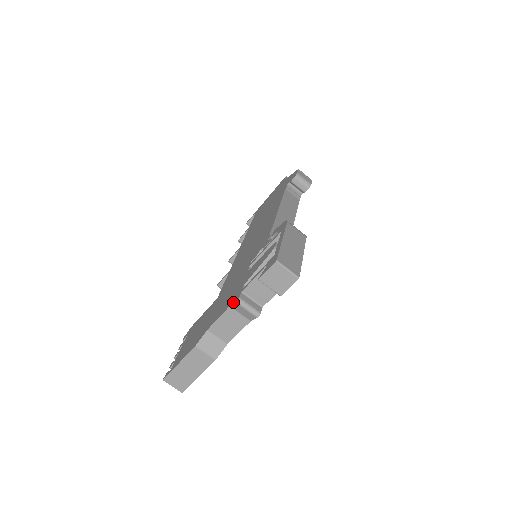
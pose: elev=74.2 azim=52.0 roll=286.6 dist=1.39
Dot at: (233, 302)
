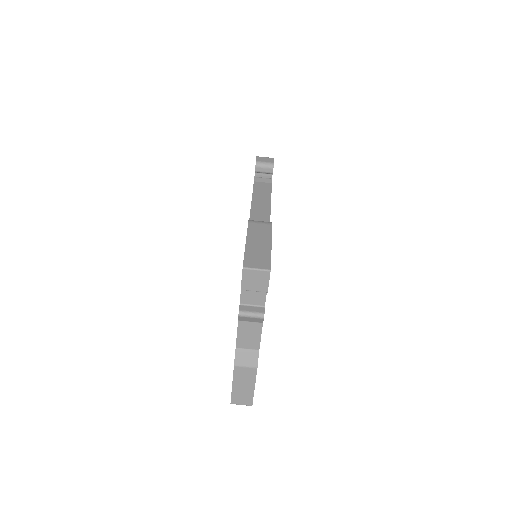
Dot at: (238, 316)
